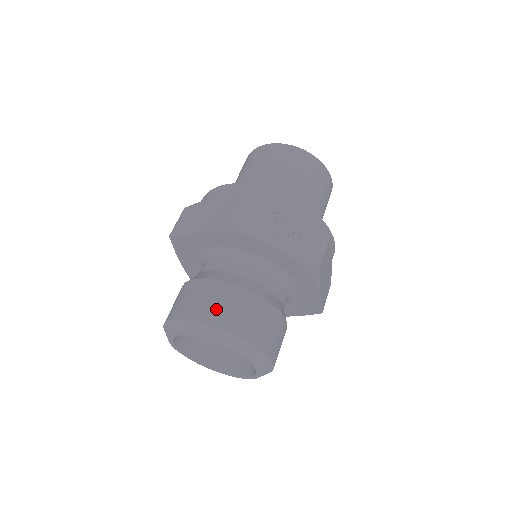
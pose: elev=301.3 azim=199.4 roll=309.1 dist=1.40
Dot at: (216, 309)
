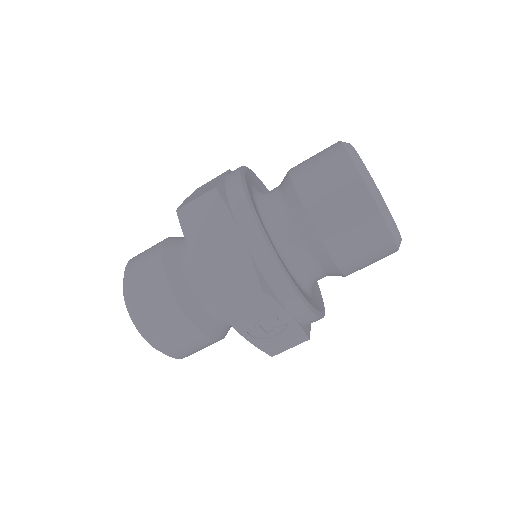
Dot at: (163, 332)
